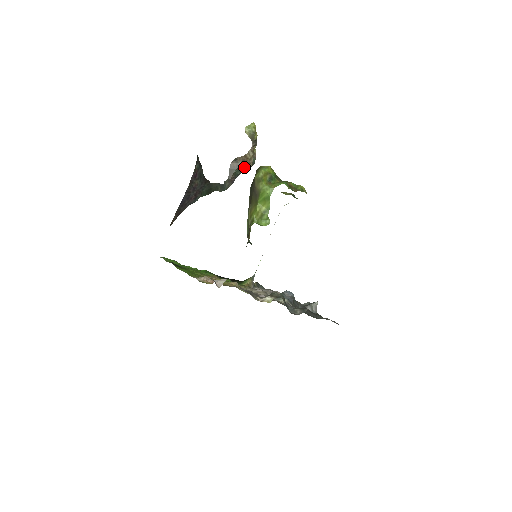
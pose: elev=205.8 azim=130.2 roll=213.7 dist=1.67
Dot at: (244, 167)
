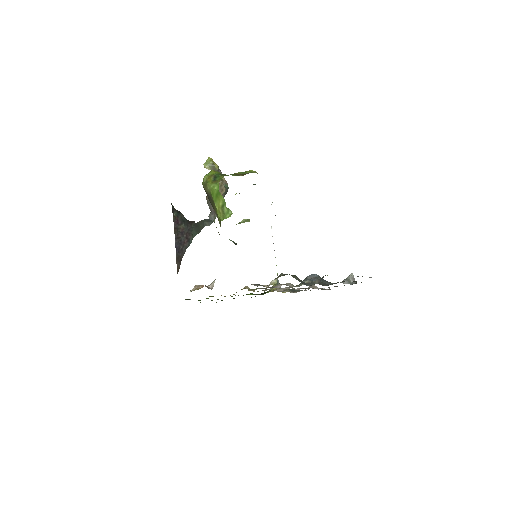
Dot at: occluded
